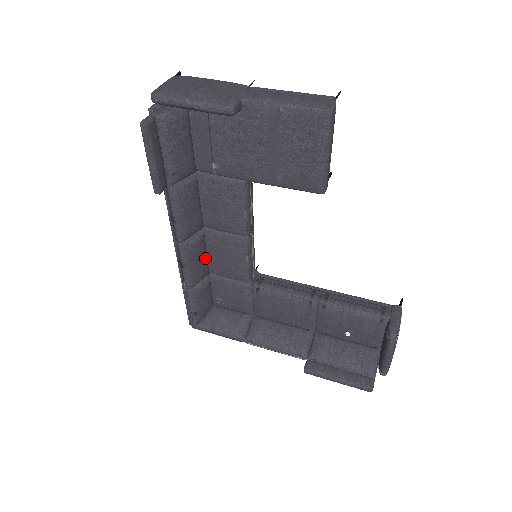
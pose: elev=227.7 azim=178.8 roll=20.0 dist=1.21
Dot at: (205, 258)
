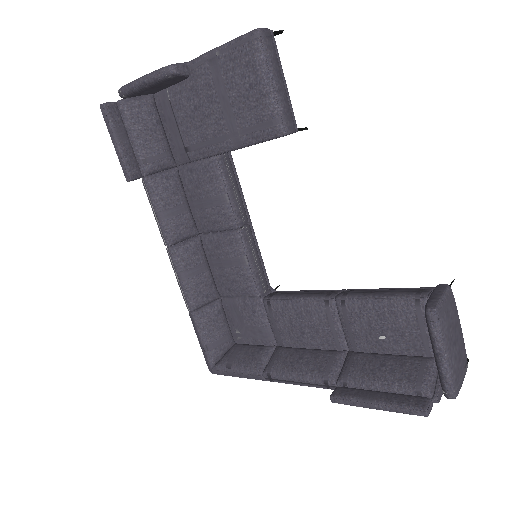
Dot at: (207, 272)
